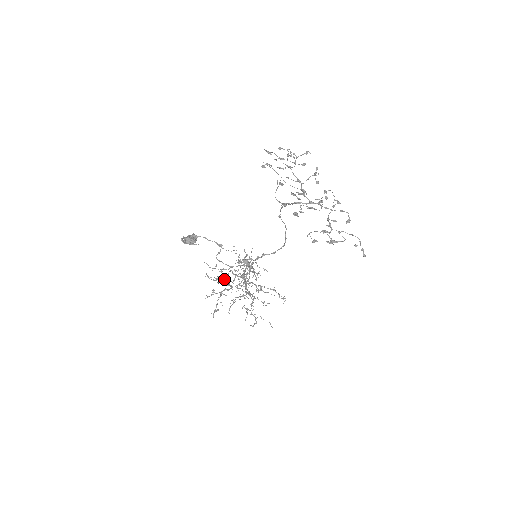
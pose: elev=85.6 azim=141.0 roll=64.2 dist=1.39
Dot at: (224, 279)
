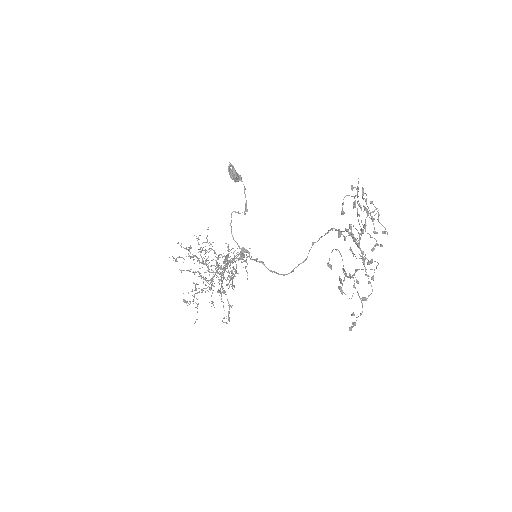
Dot at: occluded
